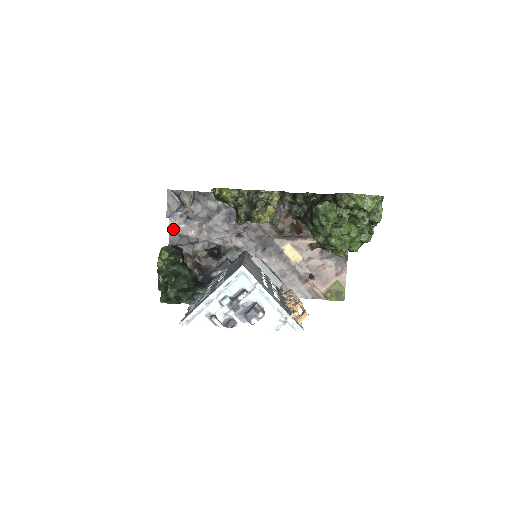
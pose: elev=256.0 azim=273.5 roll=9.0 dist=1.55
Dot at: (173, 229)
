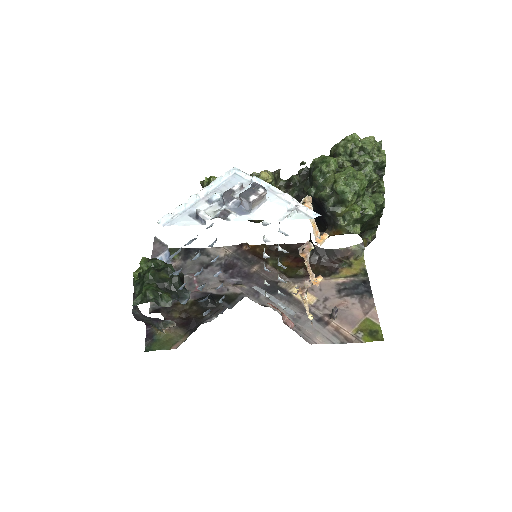
Dot at: occluded
